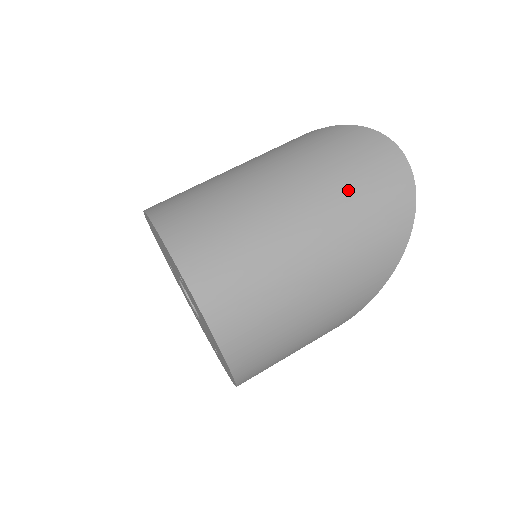
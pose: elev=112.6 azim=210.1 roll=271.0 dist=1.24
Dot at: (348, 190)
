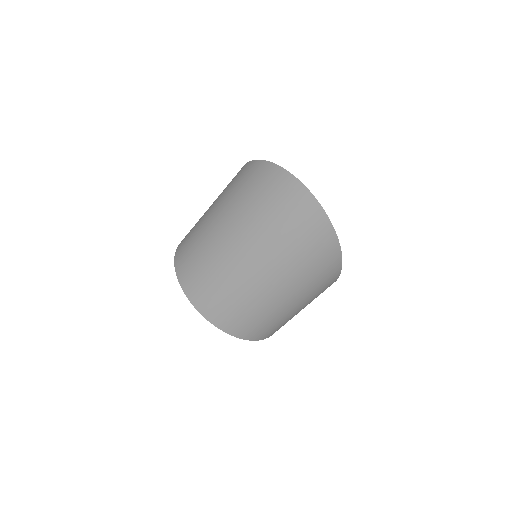
Dot at: (278, 237)
